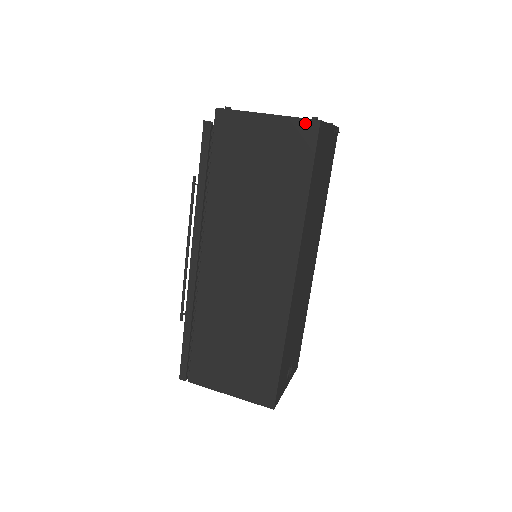
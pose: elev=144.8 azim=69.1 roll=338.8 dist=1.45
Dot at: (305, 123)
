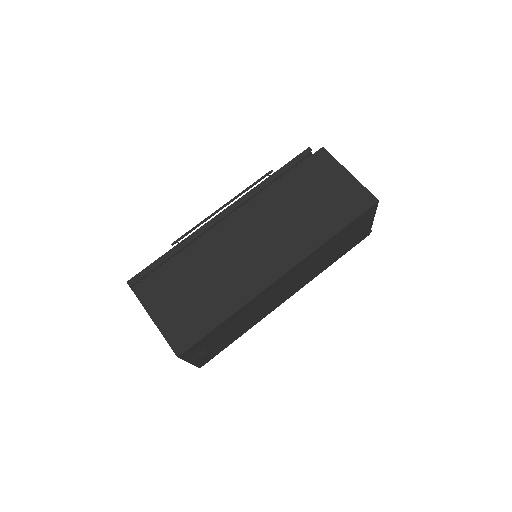
Dot at: (369, 195)
